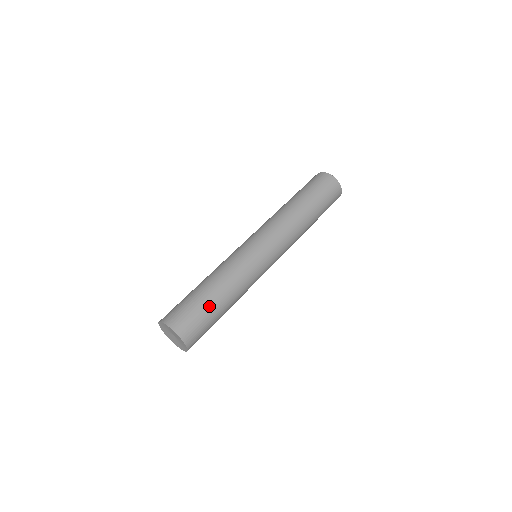
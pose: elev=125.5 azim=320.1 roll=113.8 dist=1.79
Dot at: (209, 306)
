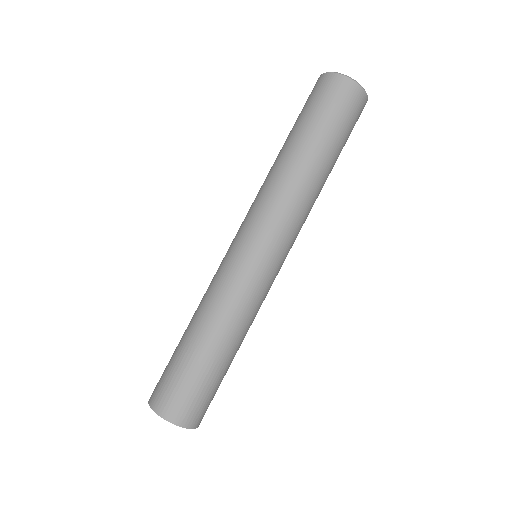
Dot at: (193, 363)
